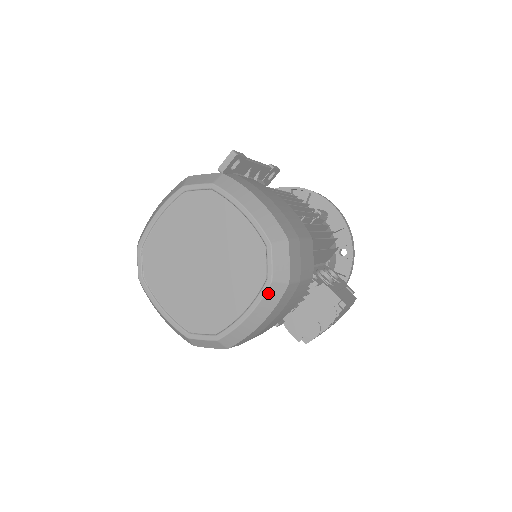
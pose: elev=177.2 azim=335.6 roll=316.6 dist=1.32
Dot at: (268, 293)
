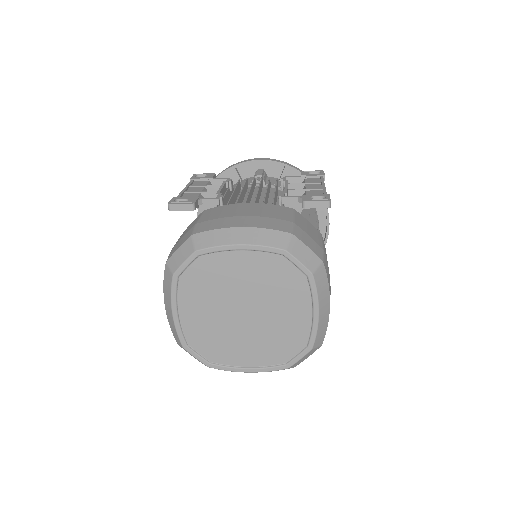
Dot at: (277, 370)
